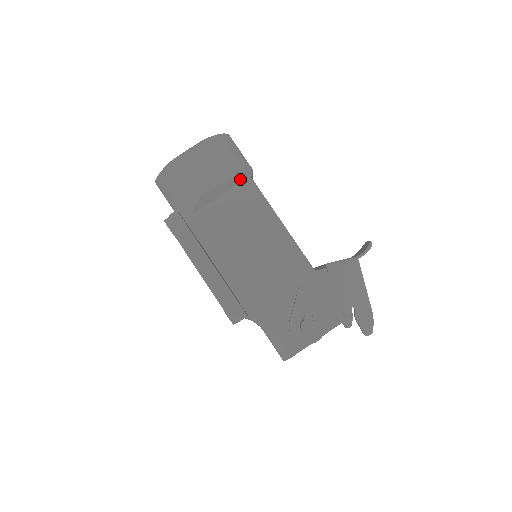
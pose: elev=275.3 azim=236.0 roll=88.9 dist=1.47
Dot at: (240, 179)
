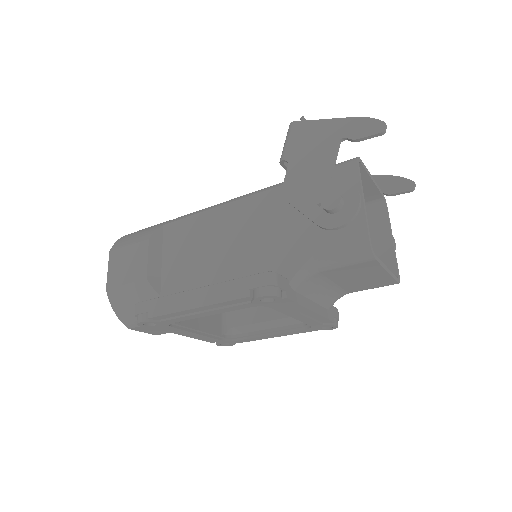
Dot at: (159, 230)
